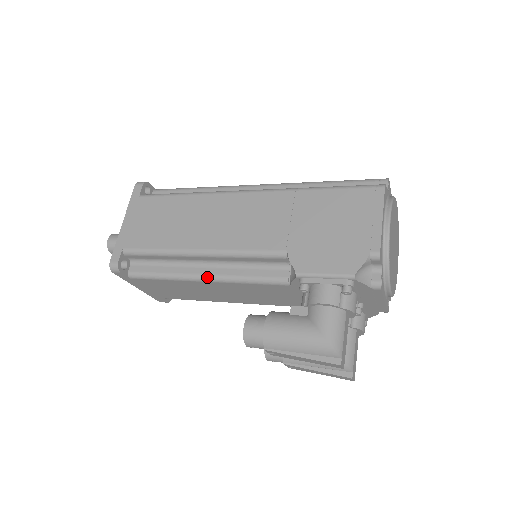
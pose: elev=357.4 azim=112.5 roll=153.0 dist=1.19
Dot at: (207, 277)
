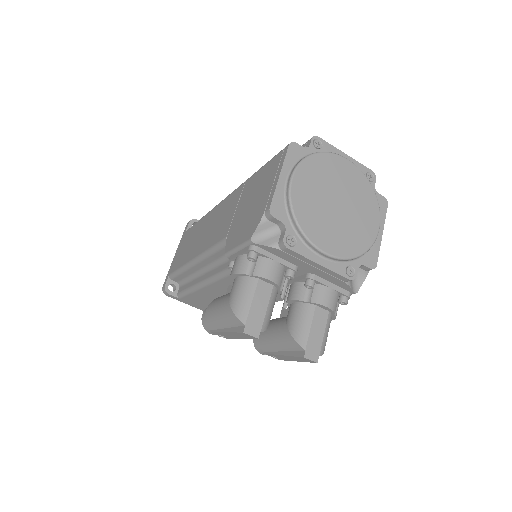
Dot at: (205, 281)
